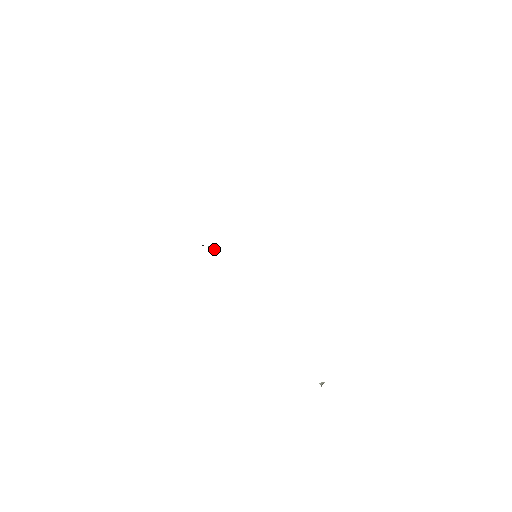
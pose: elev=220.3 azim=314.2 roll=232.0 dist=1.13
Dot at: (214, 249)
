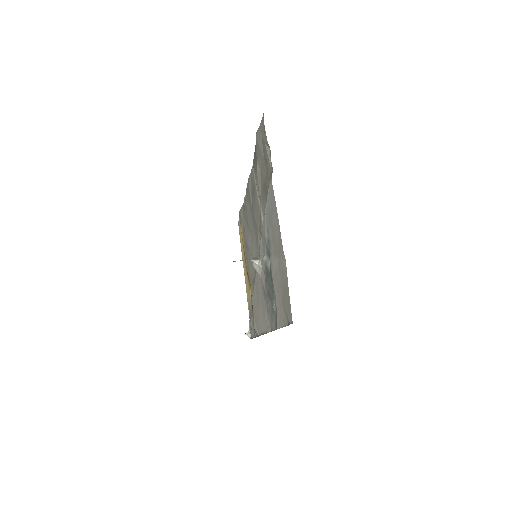
Dot at: (258, 261)
